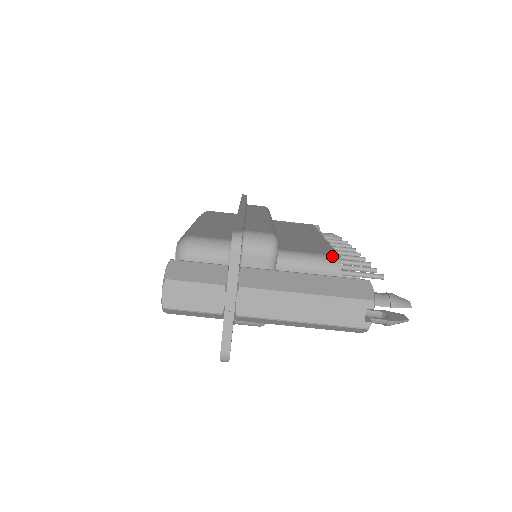
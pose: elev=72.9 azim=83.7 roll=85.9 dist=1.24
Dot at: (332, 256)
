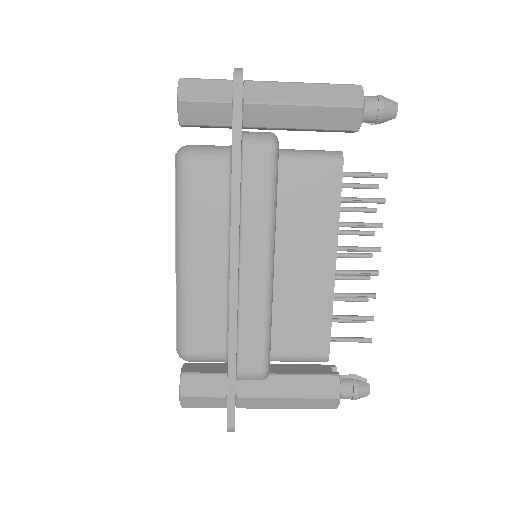
Dot at: (321, 358)
